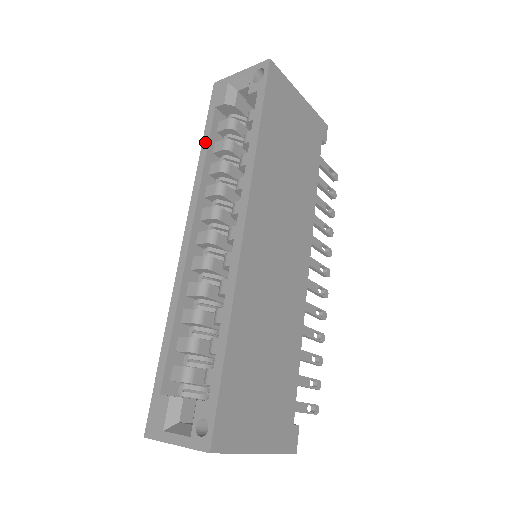
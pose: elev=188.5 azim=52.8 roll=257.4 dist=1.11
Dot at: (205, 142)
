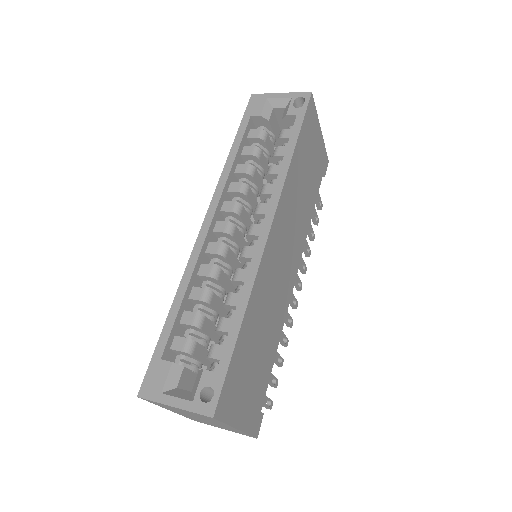
Dot at: (236, 143)
